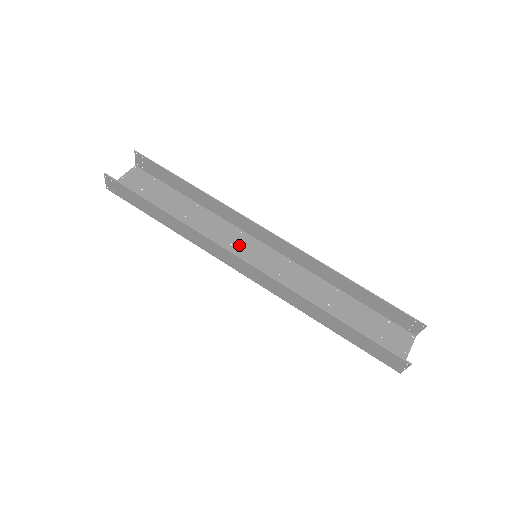
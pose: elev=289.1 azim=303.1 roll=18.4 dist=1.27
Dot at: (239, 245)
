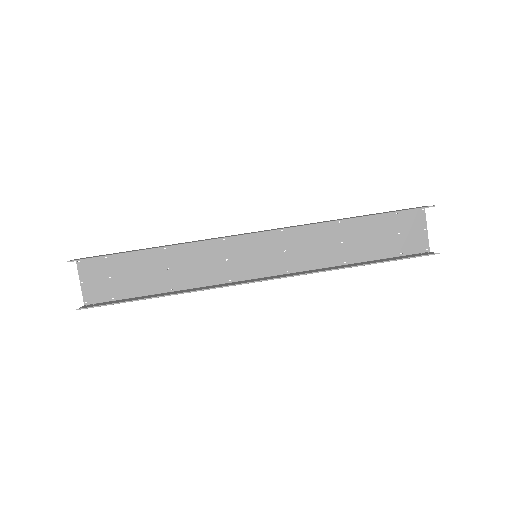
Dot at: (232, 254)
